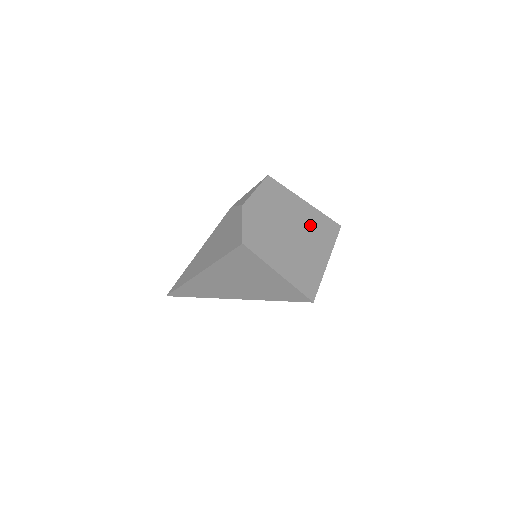
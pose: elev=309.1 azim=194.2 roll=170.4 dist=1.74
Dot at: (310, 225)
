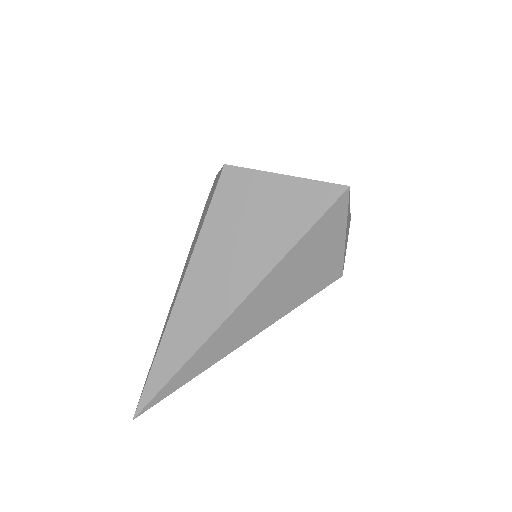
Dot at: occluded
